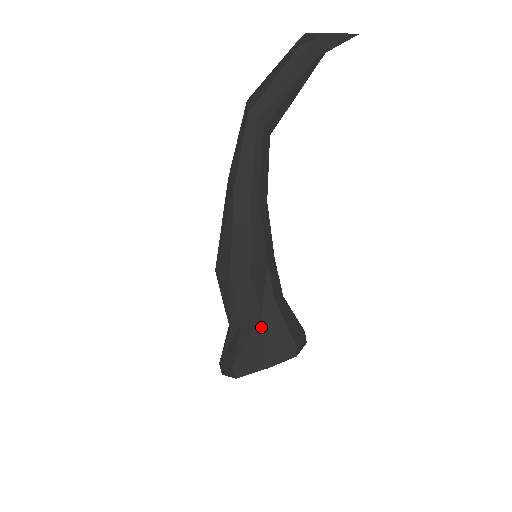
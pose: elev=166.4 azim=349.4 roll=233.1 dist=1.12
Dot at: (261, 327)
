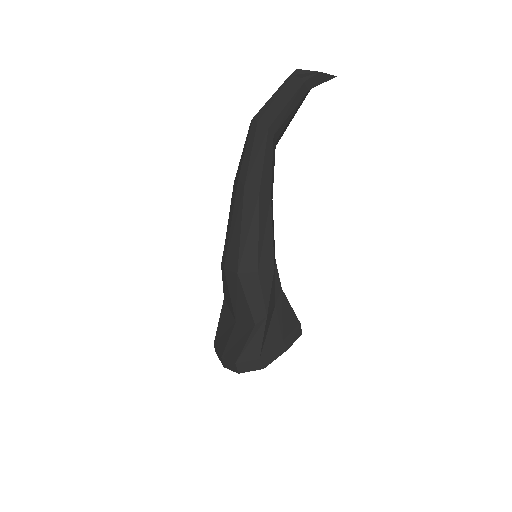
Dot at: (276, 316)
